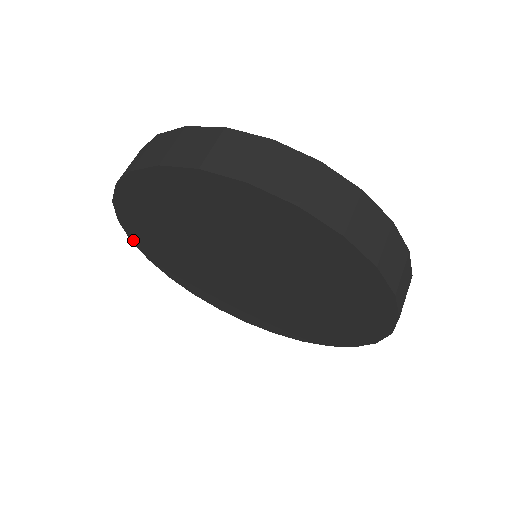
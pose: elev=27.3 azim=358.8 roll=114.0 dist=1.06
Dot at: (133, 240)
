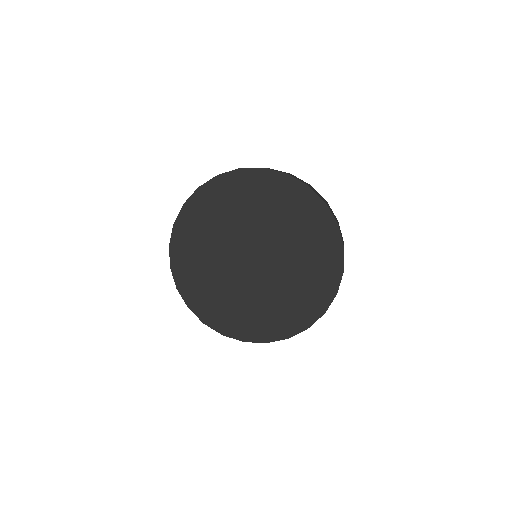
Dot at: (176, 224)
